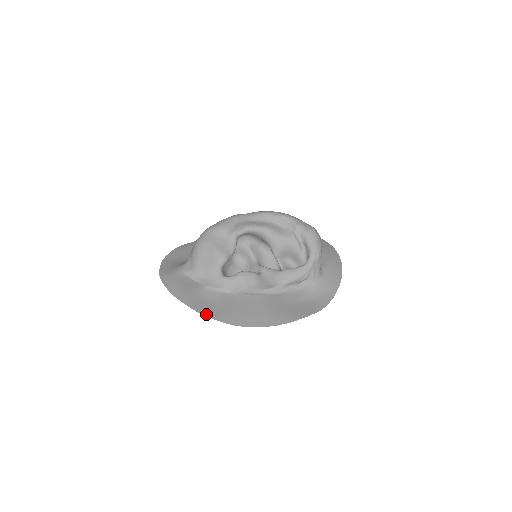
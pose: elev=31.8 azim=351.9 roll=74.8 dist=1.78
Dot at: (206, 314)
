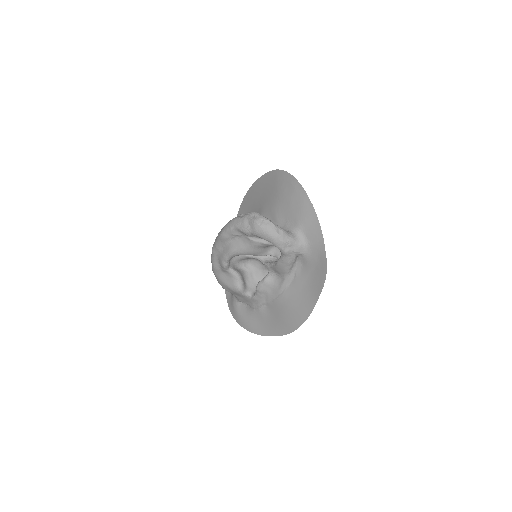
Dot at: (267, 334)
